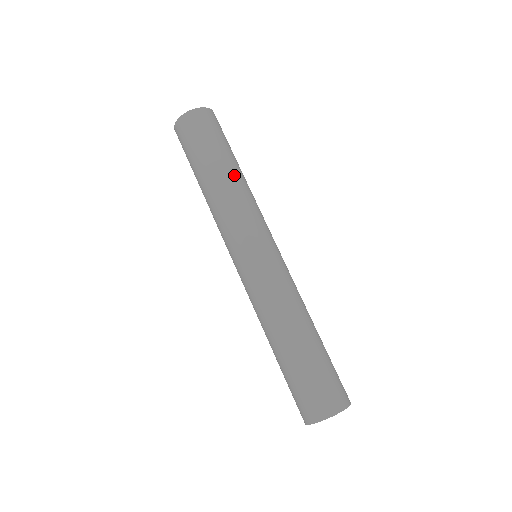
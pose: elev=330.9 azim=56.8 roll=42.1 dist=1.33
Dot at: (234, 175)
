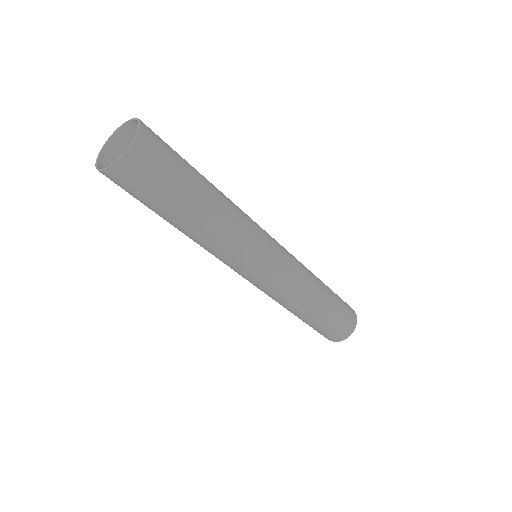
Dot at: (216, 208)
